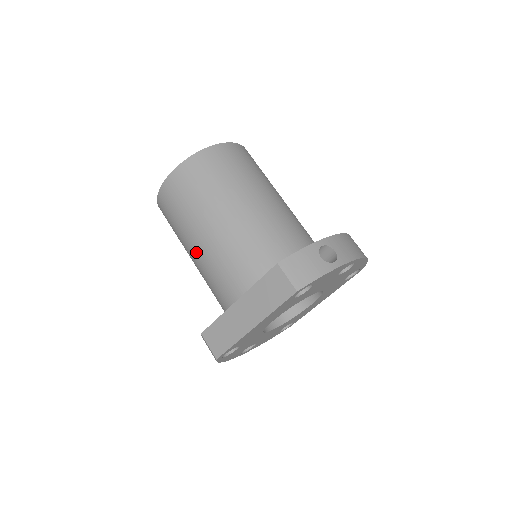
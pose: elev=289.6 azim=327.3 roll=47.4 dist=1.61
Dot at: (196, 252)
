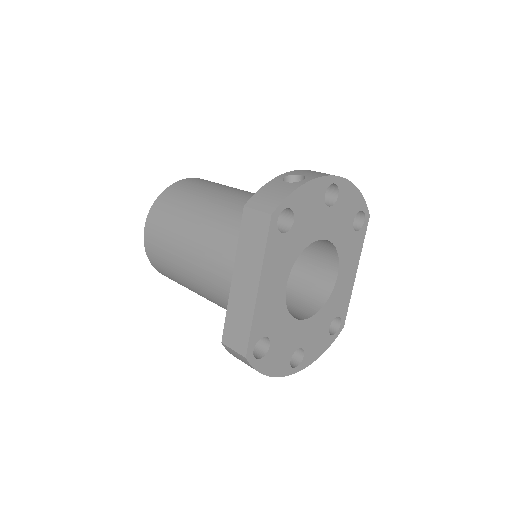
Dot at: (190, 273)
